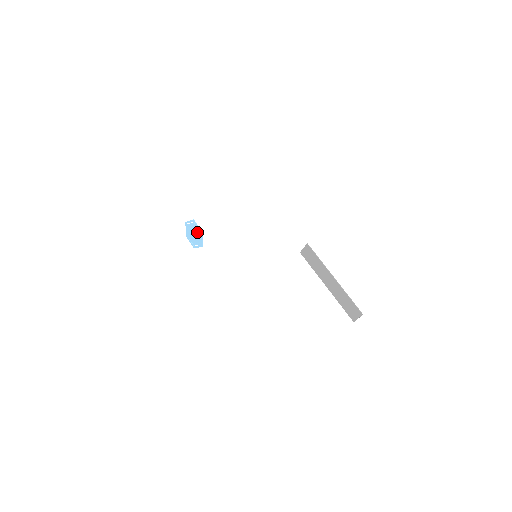
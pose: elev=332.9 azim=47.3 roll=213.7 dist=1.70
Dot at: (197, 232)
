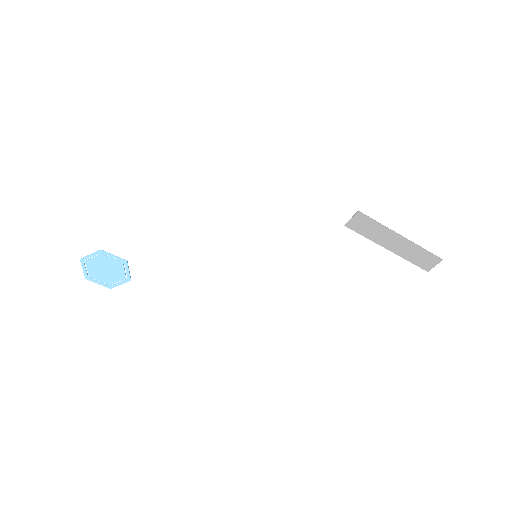
Dot at: (114, 265)
